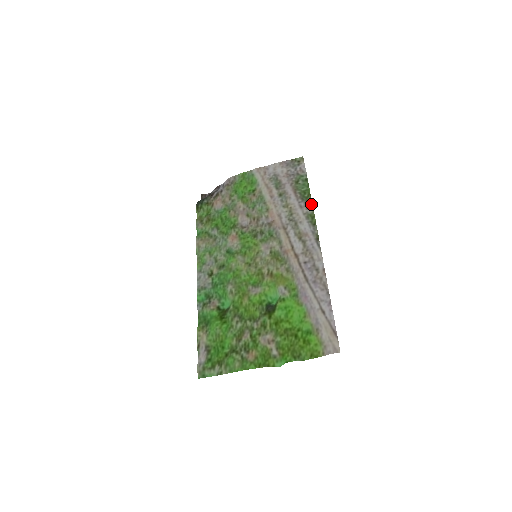
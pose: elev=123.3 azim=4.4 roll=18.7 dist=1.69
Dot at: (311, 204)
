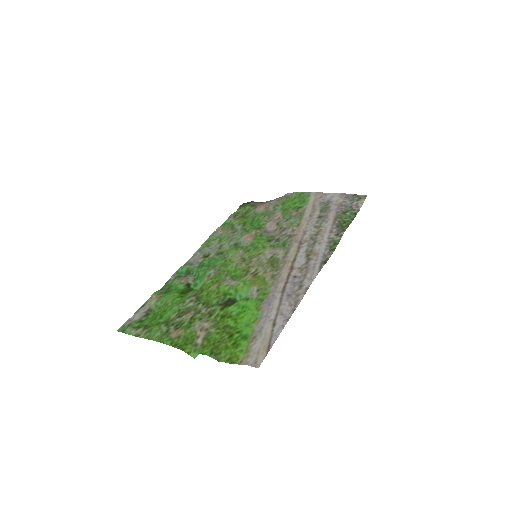
Dot at: (343, 232)
